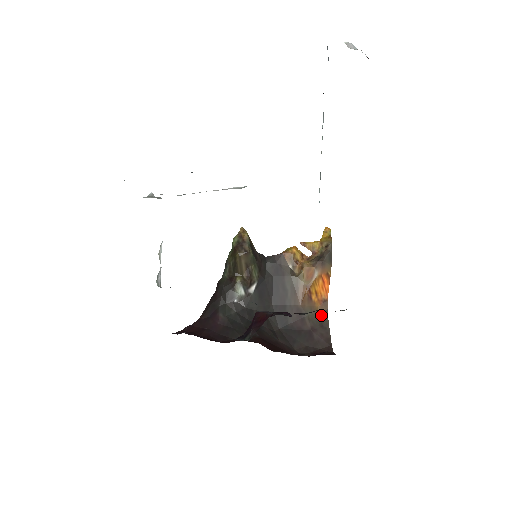
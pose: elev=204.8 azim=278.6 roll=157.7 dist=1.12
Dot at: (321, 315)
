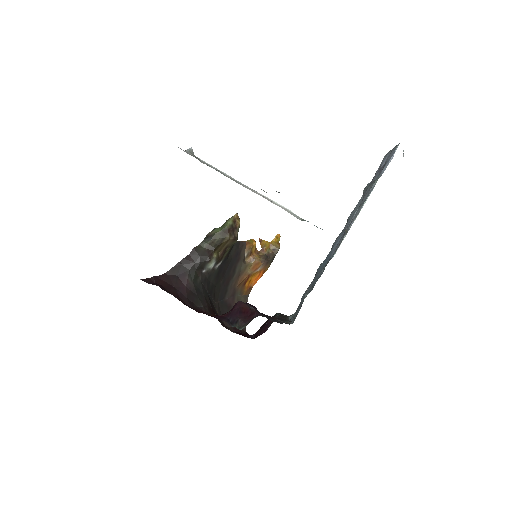
Dot at: (244, 298)
